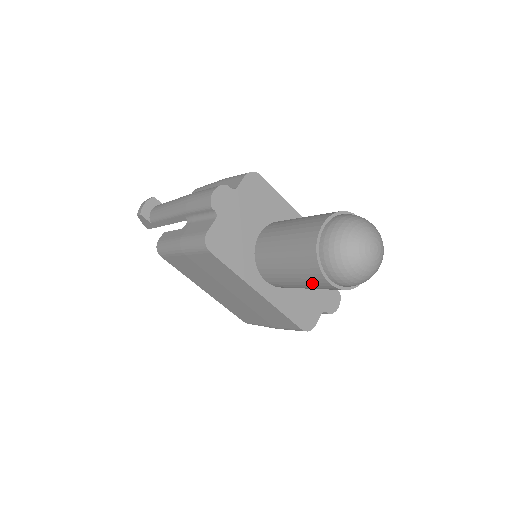
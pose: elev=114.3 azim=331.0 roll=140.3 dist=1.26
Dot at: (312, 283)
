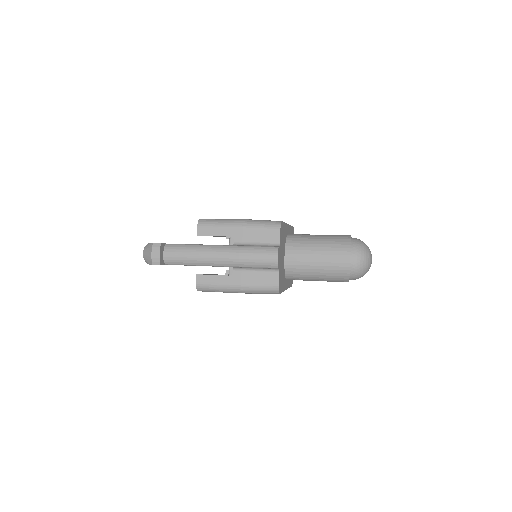
Dot at: occluded
